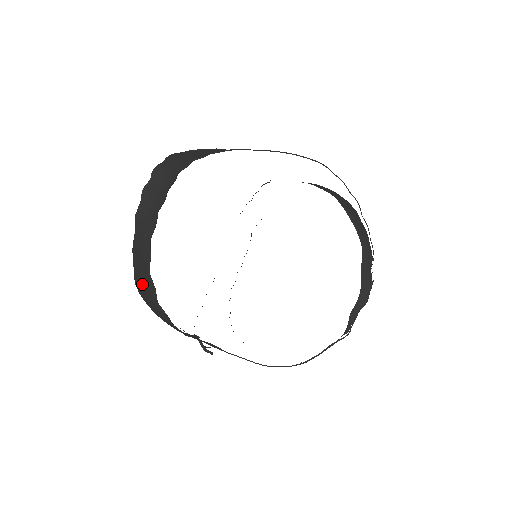
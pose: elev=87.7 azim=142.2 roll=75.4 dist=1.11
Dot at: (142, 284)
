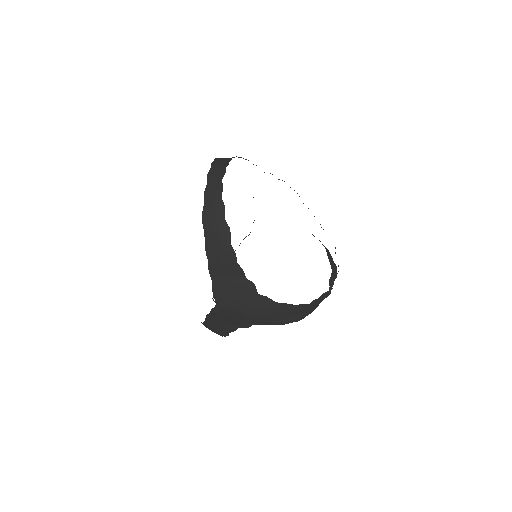
Dot at: (212, 211)
